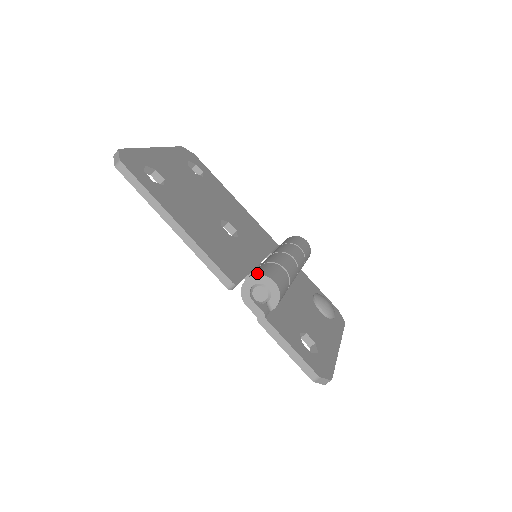
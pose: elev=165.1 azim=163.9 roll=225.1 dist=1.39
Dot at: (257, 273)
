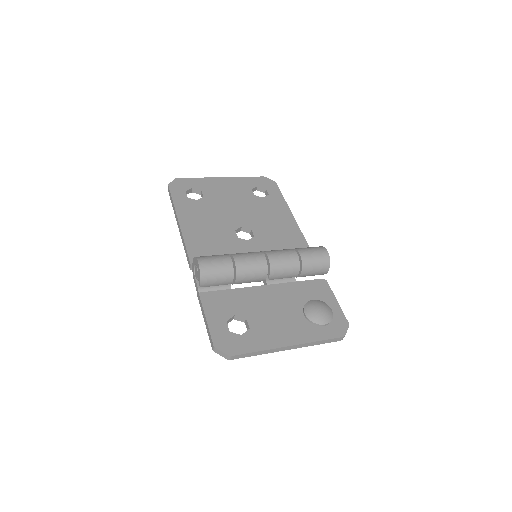
Dot at: occluded
